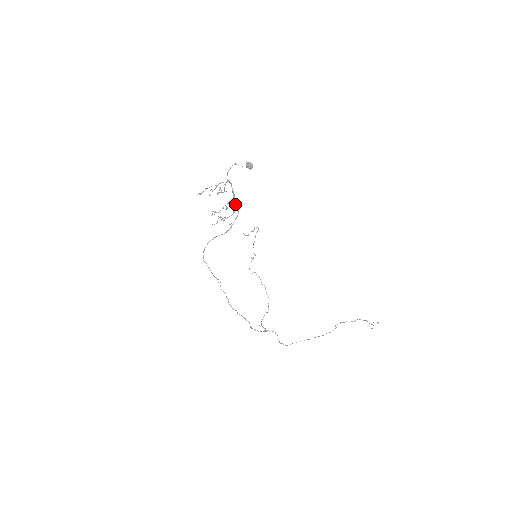
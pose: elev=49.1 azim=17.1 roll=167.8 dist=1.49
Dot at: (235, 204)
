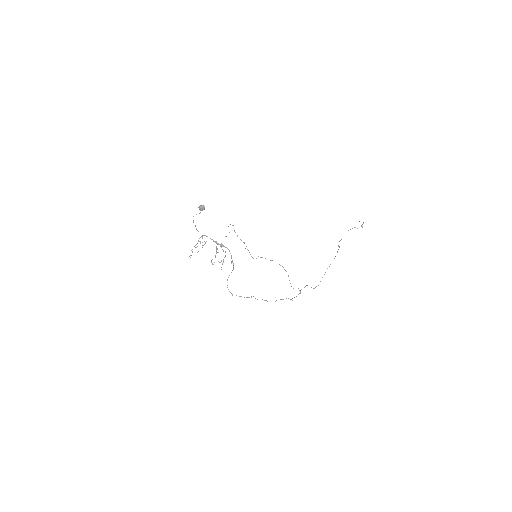
Dot at: (221, 246)
